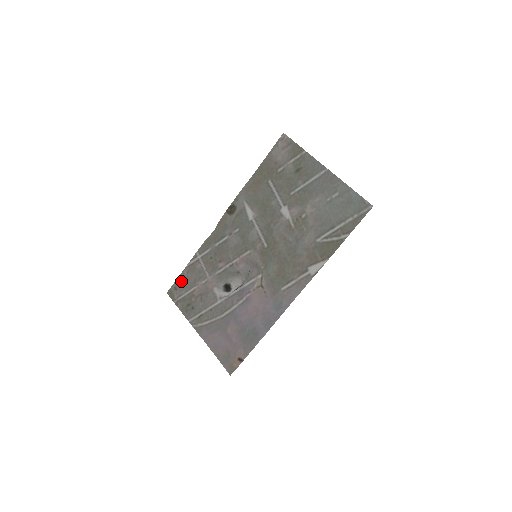
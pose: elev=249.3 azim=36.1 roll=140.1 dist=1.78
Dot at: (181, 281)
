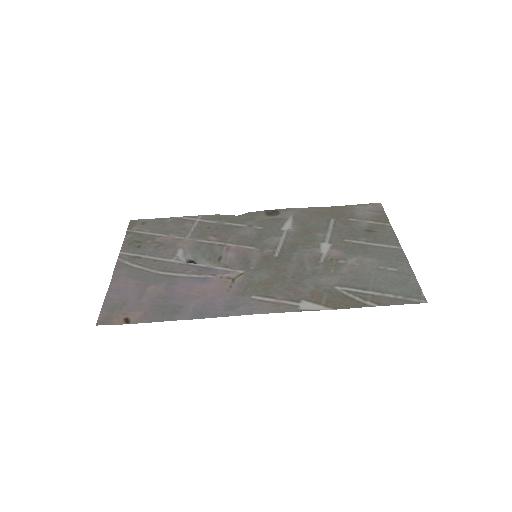
Dot at: (157, 222)
